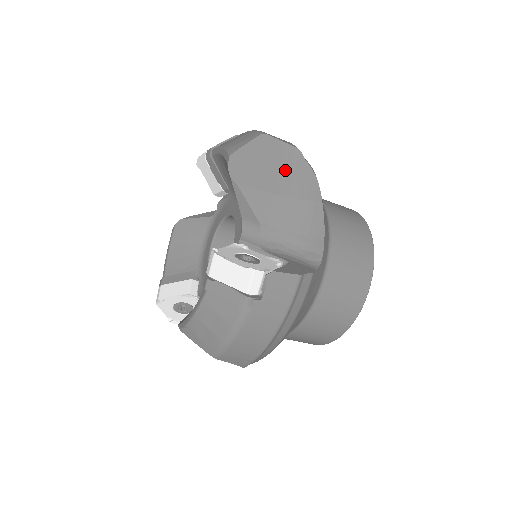
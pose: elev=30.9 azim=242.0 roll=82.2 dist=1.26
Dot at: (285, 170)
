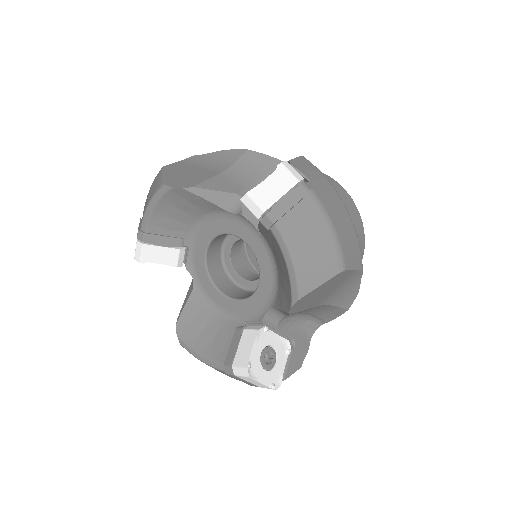
Dot at: (338, 289)
